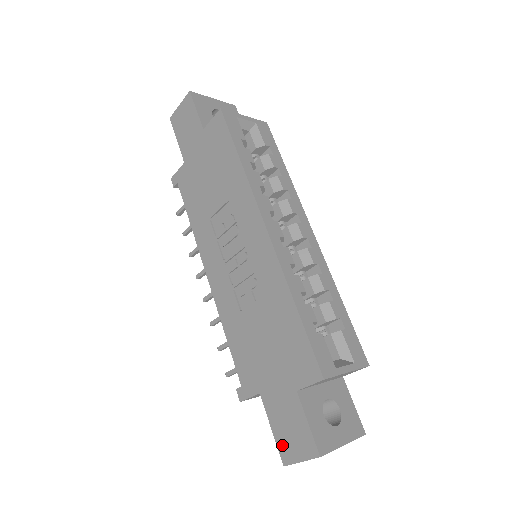
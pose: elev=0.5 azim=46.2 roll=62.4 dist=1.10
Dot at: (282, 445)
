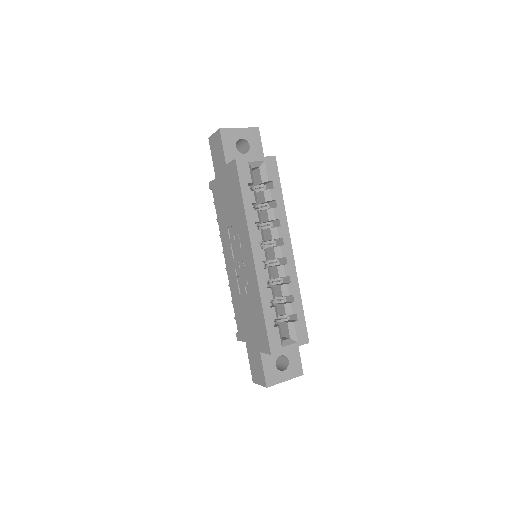
Dot at: (253, 373)
